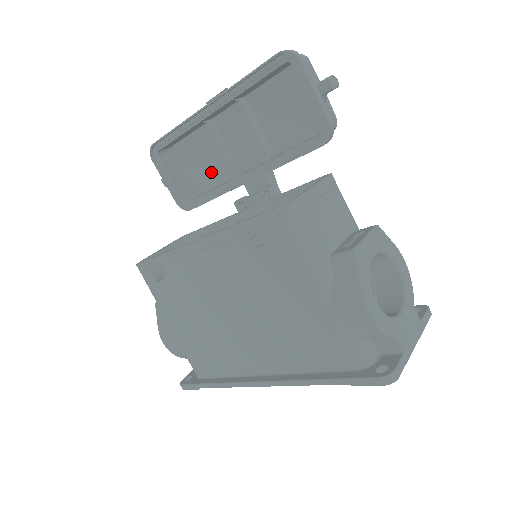
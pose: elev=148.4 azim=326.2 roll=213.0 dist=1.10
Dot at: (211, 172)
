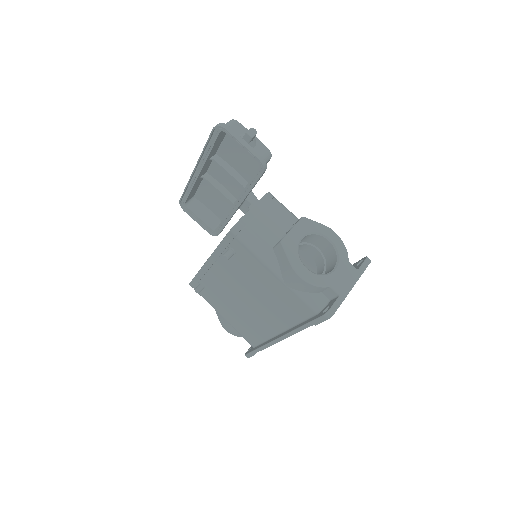
Dot at: (222, 205)
